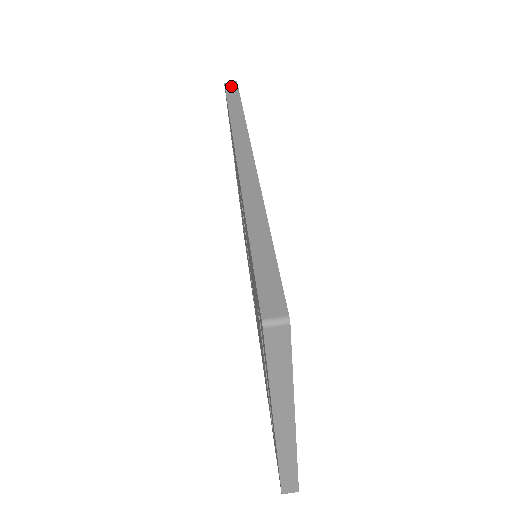
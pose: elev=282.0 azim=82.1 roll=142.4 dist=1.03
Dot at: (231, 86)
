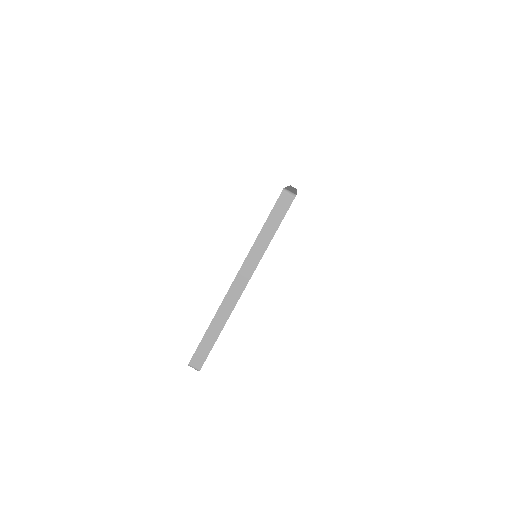
Dot at: occluded
